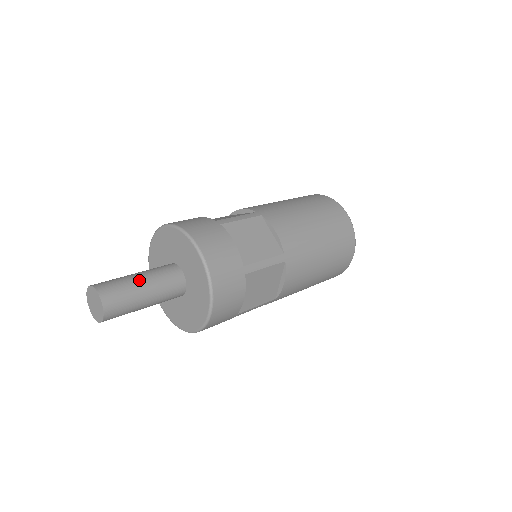
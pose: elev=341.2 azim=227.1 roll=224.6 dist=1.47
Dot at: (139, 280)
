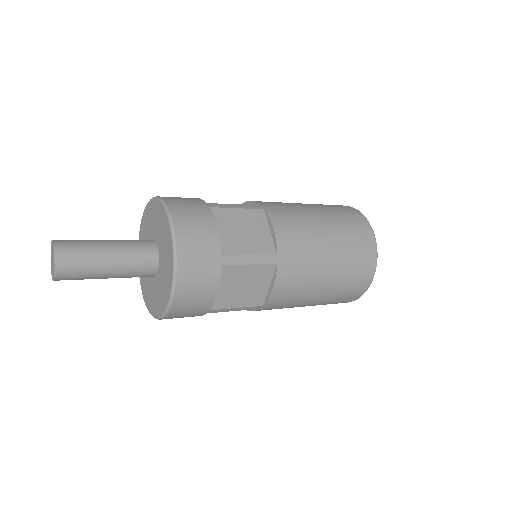
Dot at: occluded
